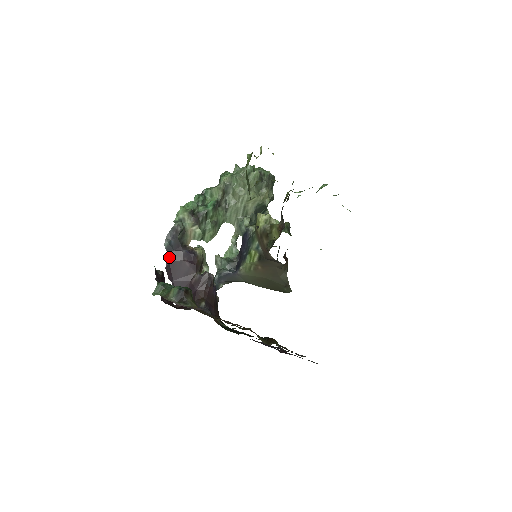
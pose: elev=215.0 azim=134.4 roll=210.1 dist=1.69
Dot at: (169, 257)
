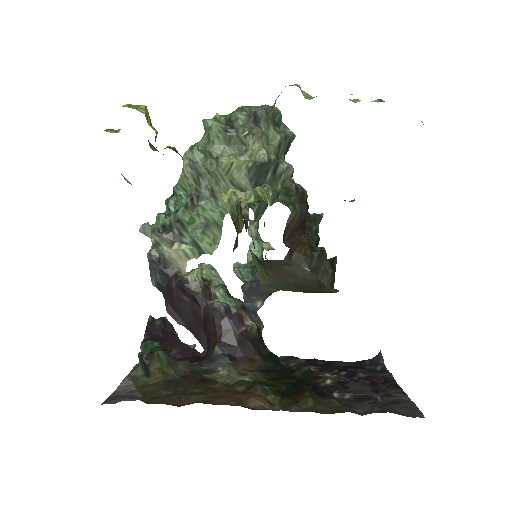
Dot at: (165, 296)
